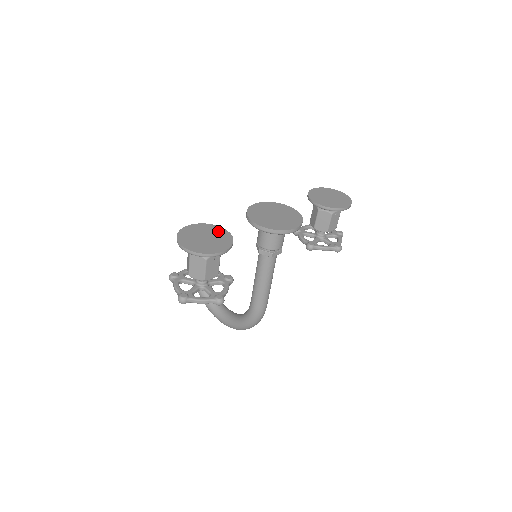
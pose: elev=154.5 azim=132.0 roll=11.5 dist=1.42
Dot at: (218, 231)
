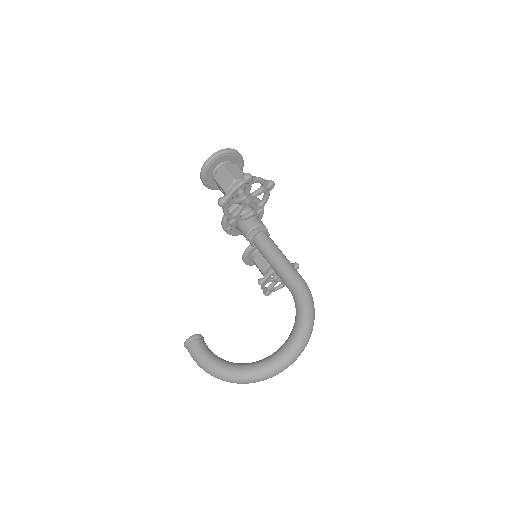
Dot at: occluded
